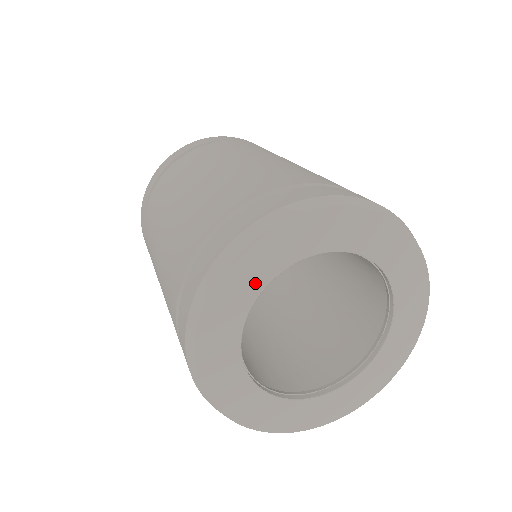
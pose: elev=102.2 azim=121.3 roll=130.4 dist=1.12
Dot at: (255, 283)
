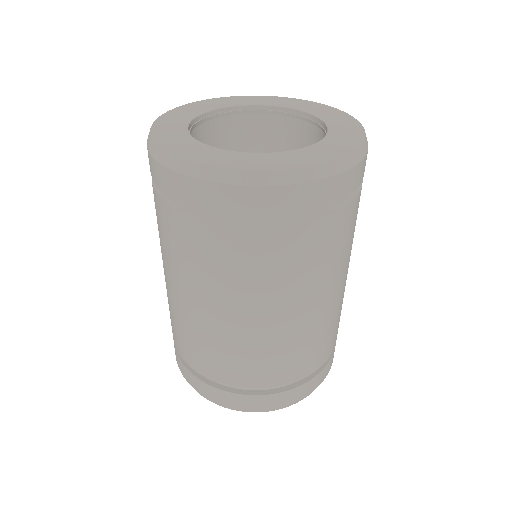
Dot at: (239, 103)
